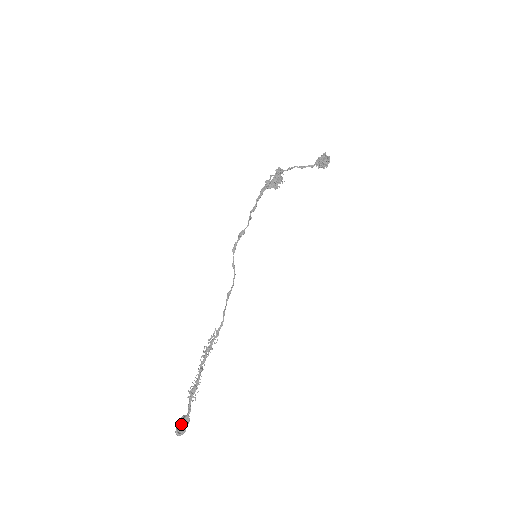
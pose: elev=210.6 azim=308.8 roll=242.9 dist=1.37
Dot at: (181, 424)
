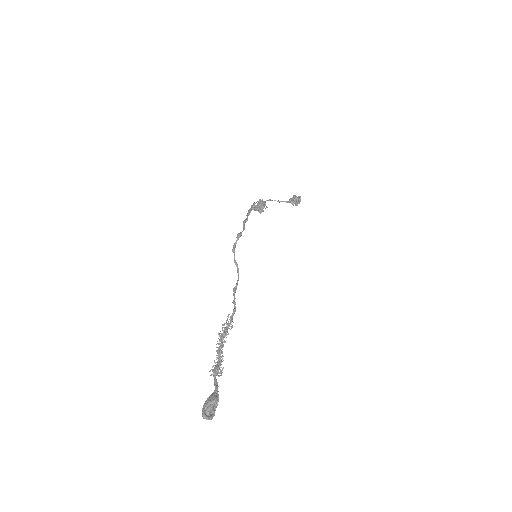
Dot at: (209, 400)
